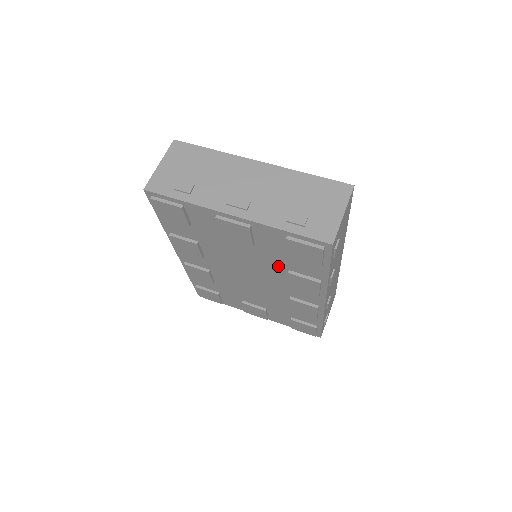
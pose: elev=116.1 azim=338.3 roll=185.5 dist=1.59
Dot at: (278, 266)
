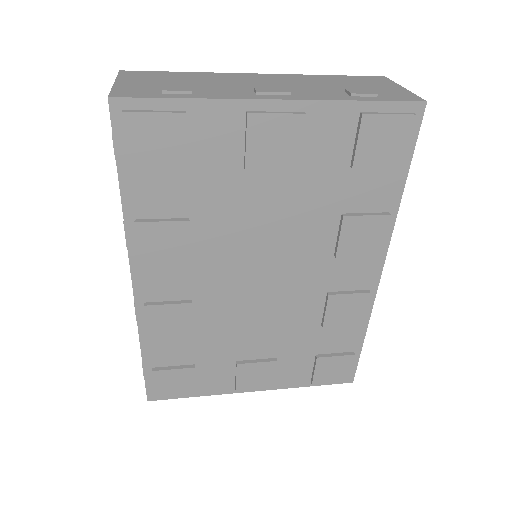
Dot at: (325, 213)
